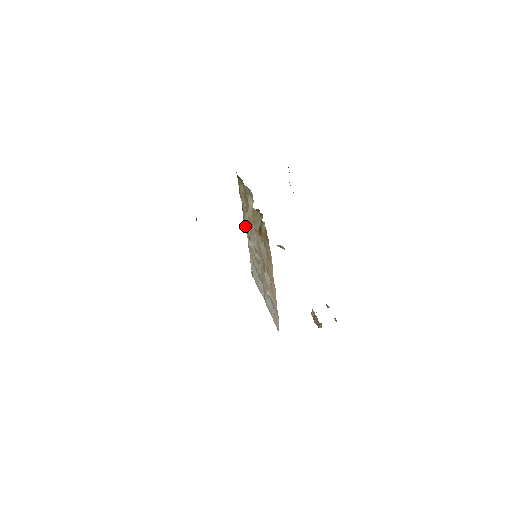
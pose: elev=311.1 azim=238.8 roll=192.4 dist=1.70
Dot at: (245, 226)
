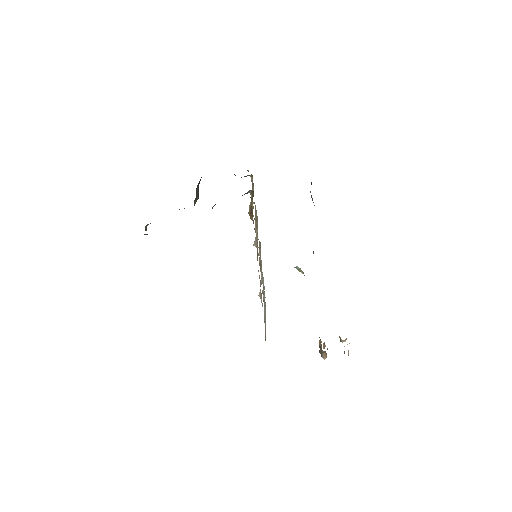
Dot at: occluded
